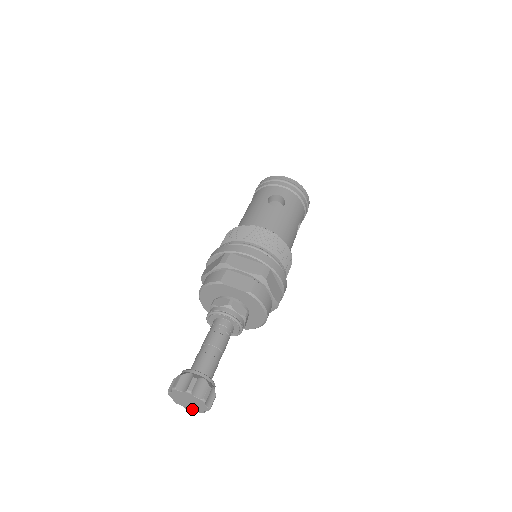
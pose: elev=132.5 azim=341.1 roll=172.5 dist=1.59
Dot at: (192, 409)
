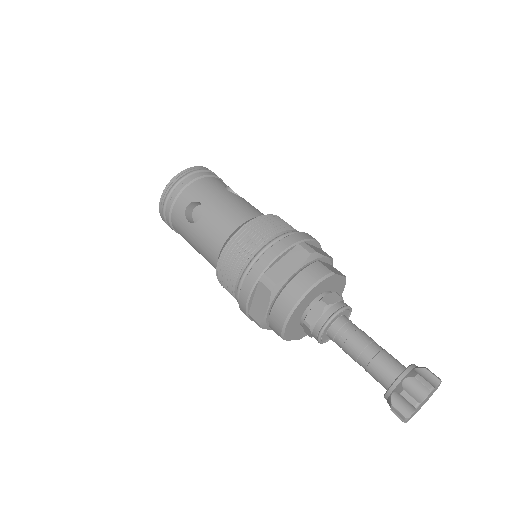
Dot at: occluded
